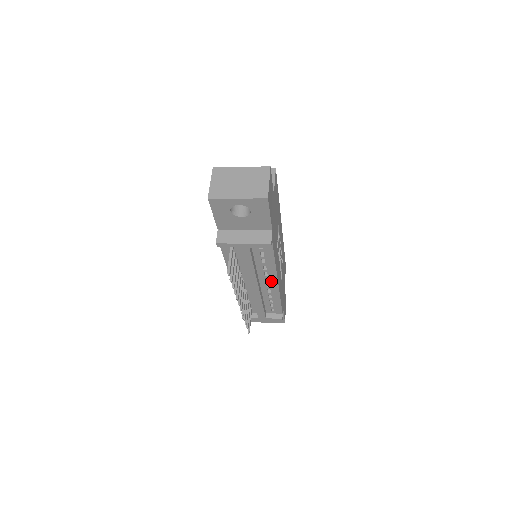
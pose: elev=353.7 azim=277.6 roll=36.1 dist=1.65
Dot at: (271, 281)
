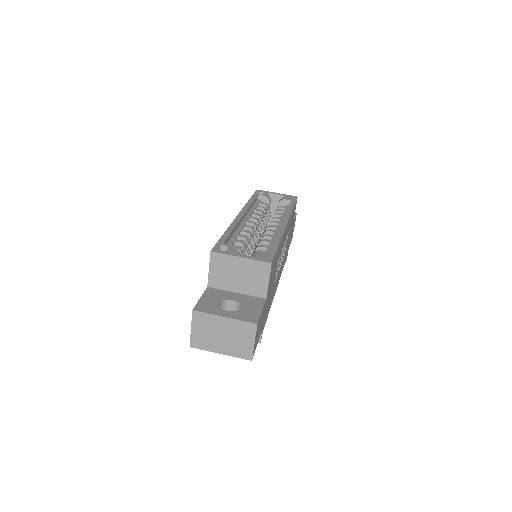
Dot at: occluded
